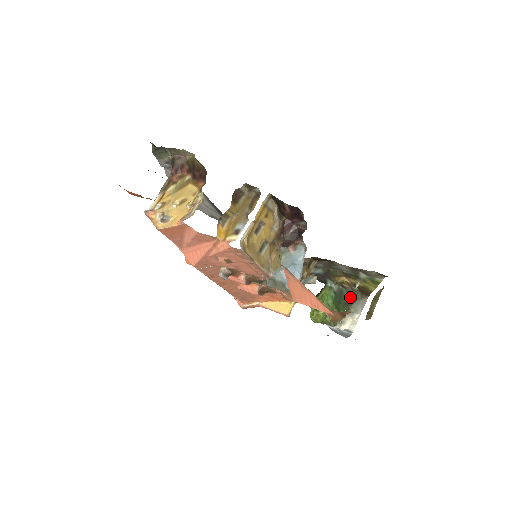
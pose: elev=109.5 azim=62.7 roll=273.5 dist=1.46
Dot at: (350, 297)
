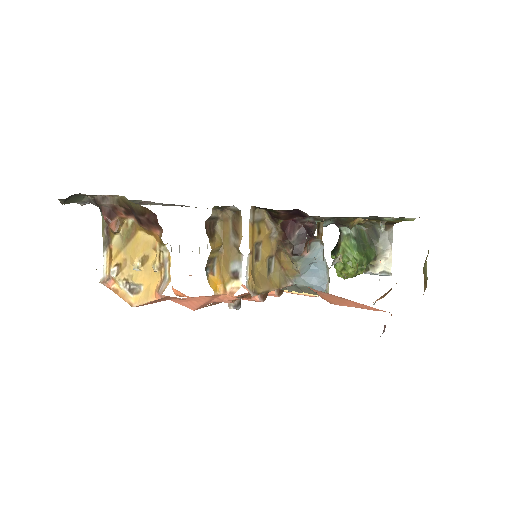
Dot at: (372, 233)
